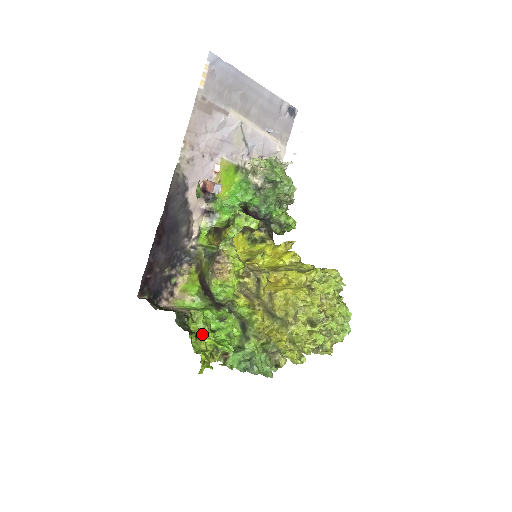
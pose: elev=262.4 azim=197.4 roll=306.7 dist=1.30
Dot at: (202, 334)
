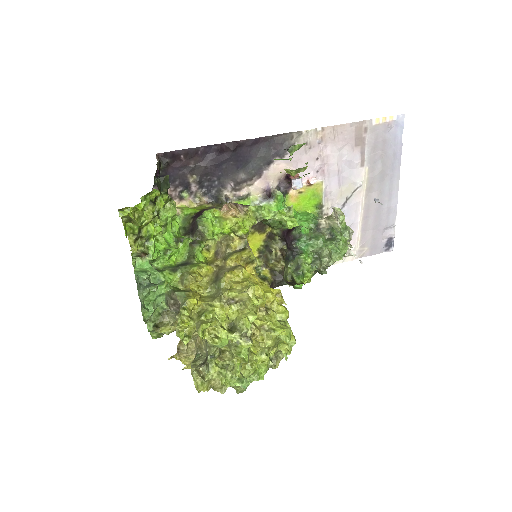
Dot at: (155, 219)
